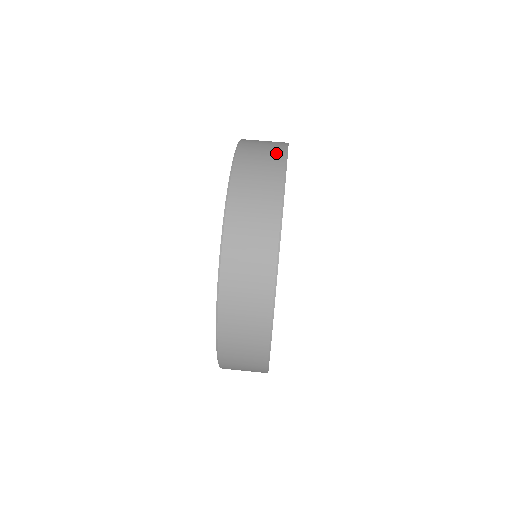
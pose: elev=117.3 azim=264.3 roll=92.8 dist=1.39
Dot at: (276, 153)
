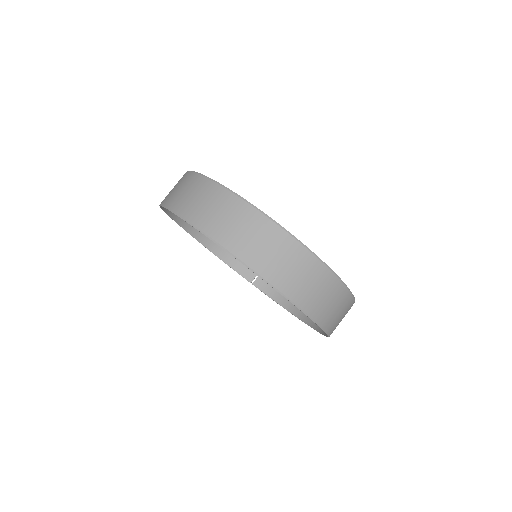
Dot at: (219, 196)
